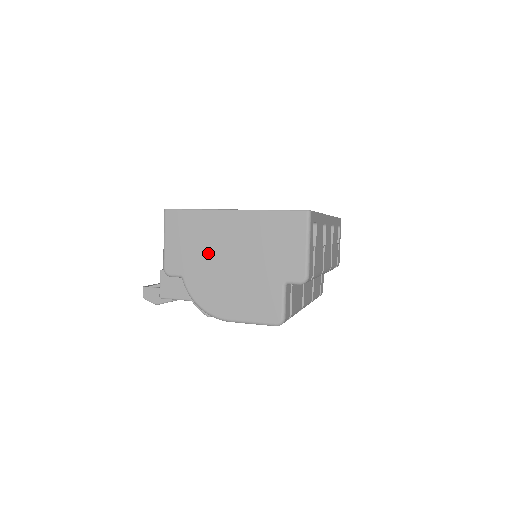
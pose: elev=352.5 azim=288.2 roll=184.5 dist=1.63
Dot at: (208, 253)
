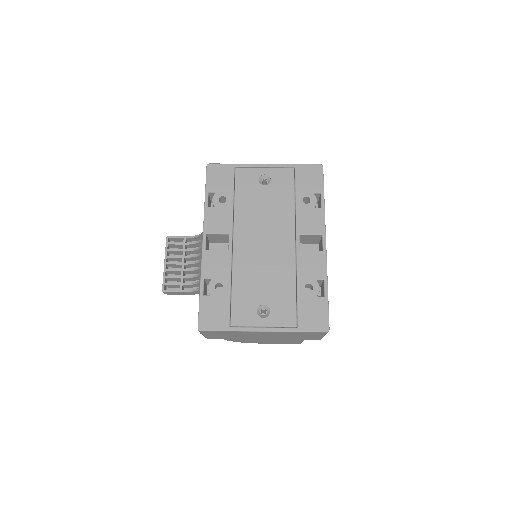
Dot at: (243, 337)
